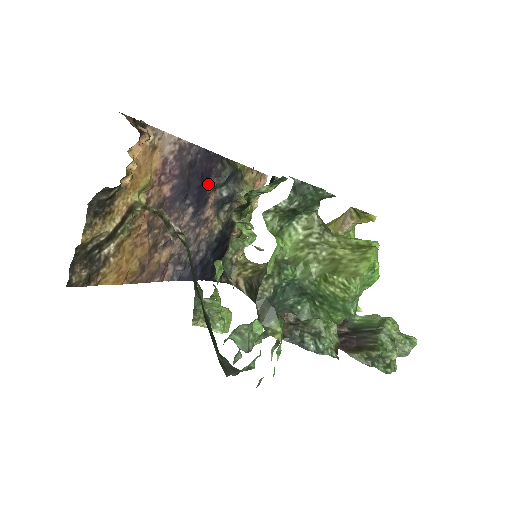
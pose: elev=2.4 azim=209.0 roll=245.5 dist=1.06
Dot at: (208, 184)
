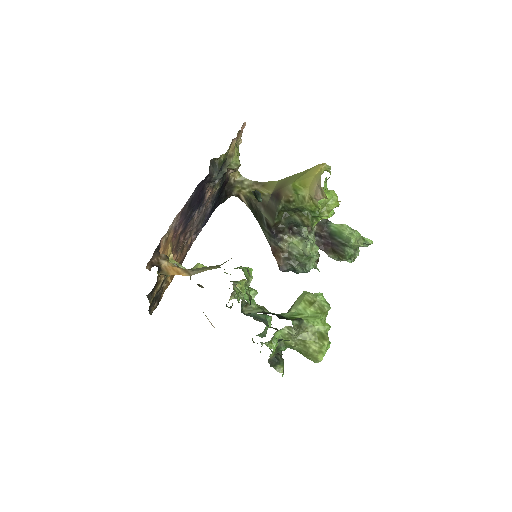
Dot at: (203, 189)
